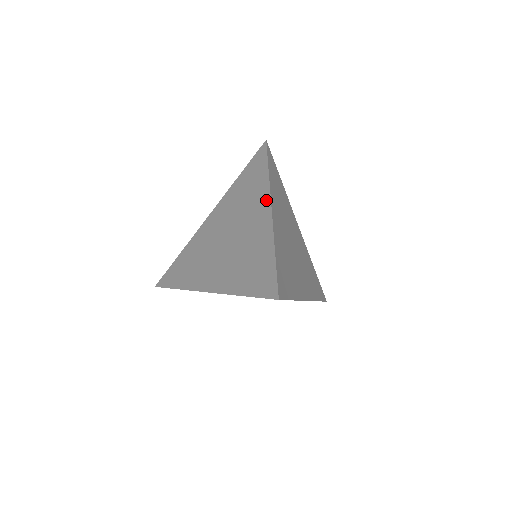
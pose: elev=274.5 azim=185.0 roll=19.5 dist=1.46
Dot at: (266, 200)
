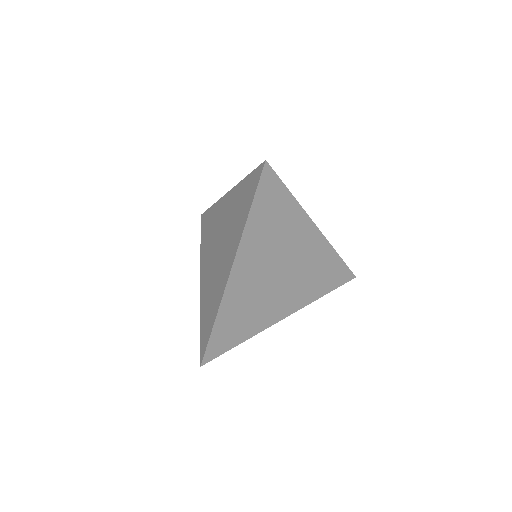
Dot at: (233, 255)
